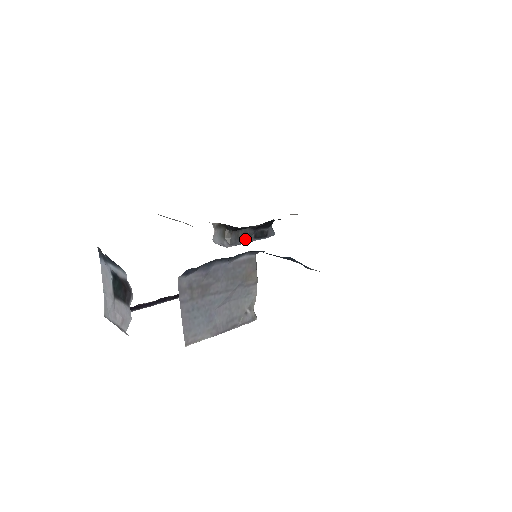
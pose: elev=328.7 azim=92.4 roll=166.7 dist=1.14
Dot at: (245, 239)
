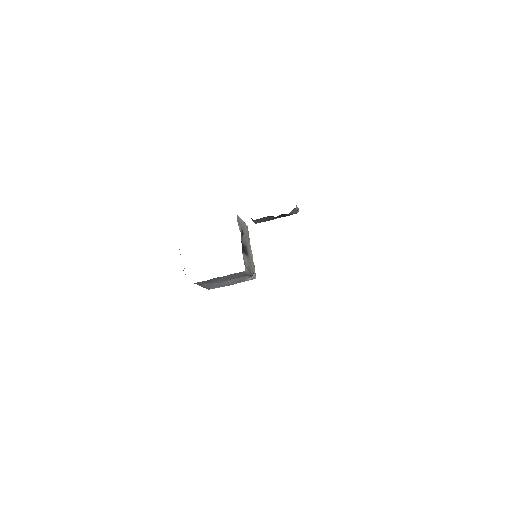
Dot at: (268, 220)
